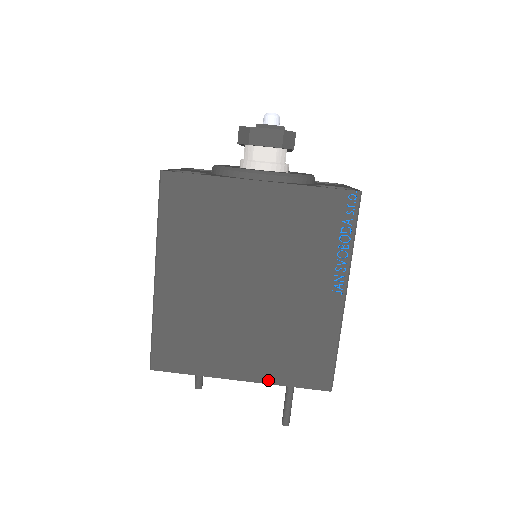
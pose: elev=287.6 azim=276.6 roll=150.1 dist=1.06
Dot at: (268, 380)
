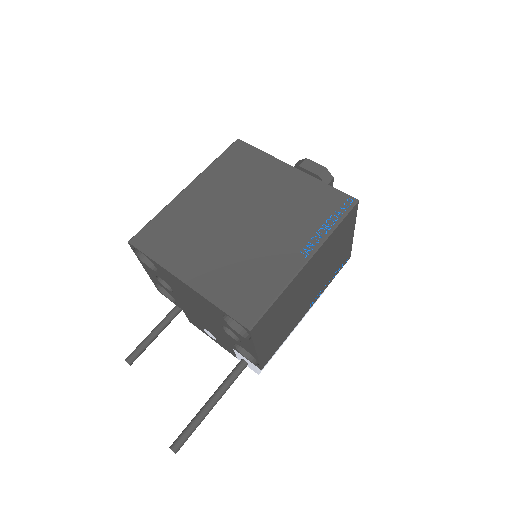
Dot at: (205, 293)
